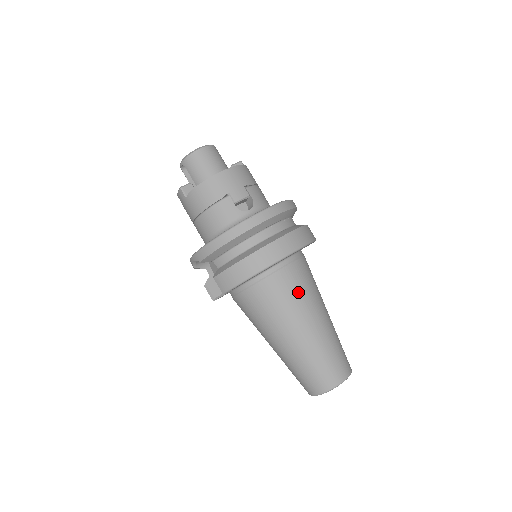
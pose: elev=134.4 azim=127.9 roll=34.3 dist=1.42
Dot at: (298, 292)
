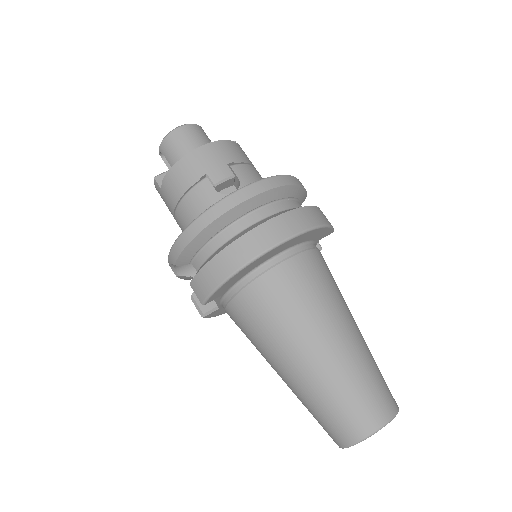
Dot at: (303, 296)
